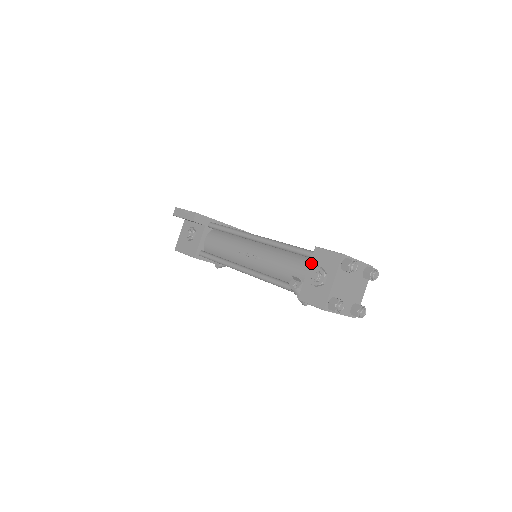
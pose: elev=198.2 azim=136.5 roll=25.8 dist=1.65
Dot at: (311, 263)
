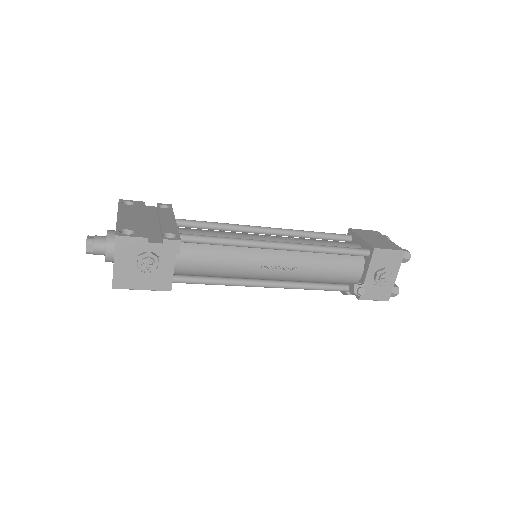
Dot at: (371, 265)
